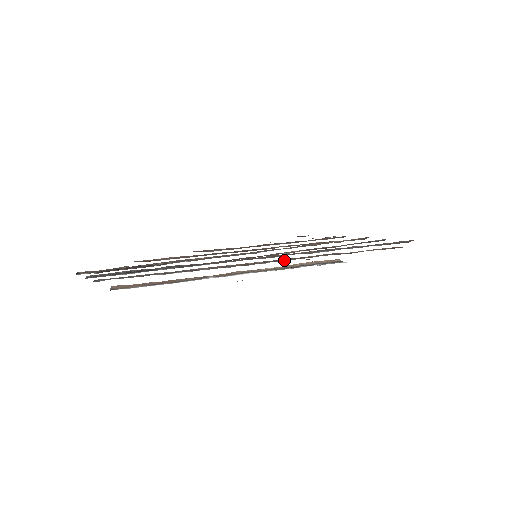
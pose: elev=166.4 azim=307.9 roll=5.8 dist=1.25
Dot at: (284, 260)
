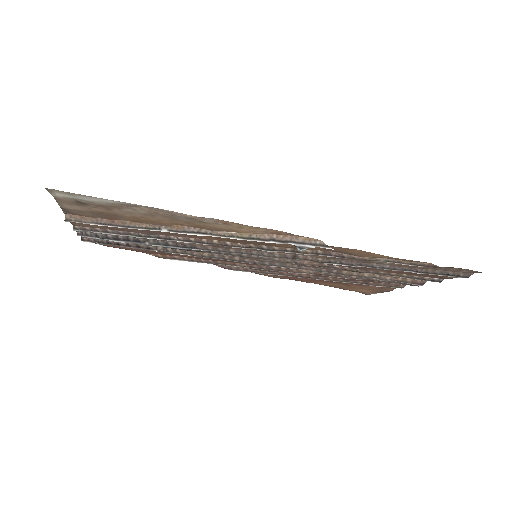
Dot at: (271, 249)
